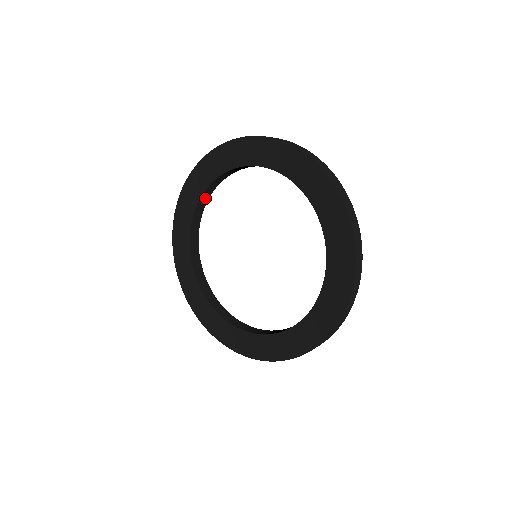
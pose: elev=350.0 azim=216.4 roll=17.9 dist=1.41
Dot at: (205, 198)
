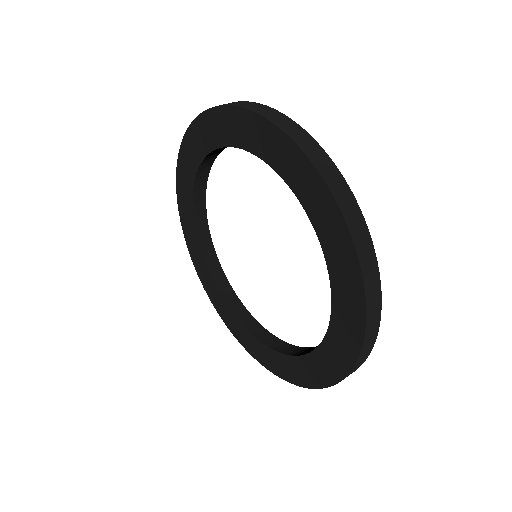
Dot at: occluded
